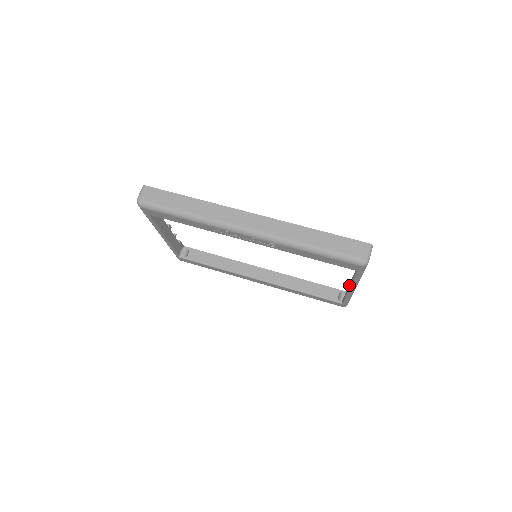
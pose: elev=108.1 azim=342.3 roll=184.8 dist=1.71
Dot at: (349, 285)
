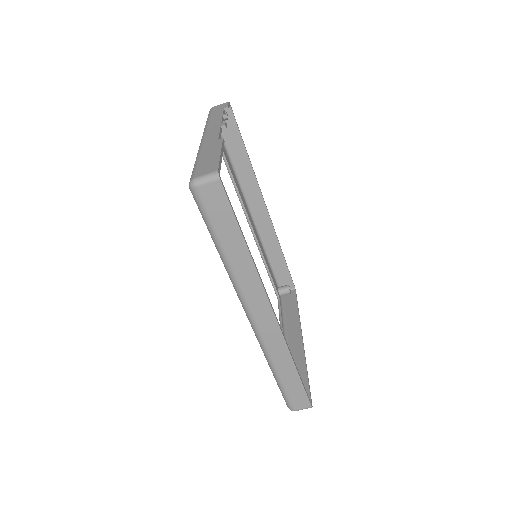
Dot at: occluded
